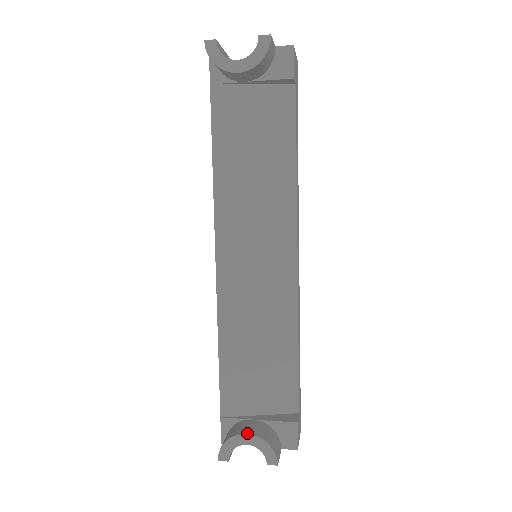
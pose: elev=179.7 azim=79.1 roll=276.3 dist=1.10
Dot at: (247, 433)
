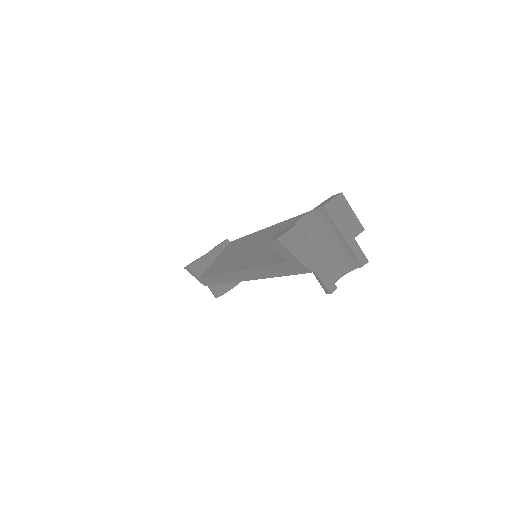
Dot at: (233, 287)
